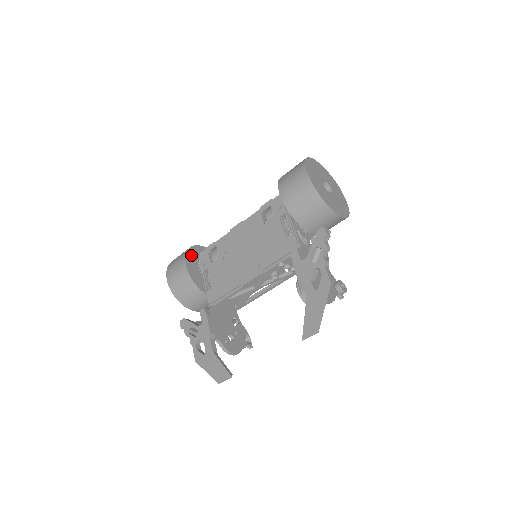
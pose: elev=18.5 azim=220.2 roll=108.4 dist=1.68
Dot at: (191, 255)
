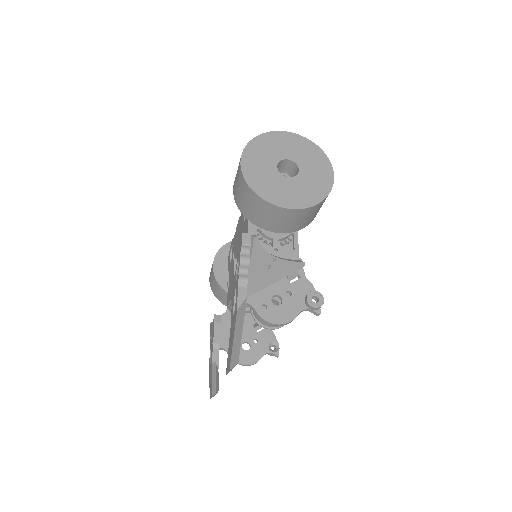
Dot at: (224, 253)
